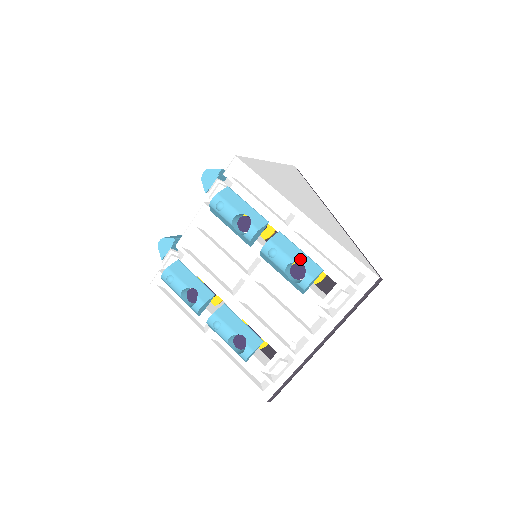
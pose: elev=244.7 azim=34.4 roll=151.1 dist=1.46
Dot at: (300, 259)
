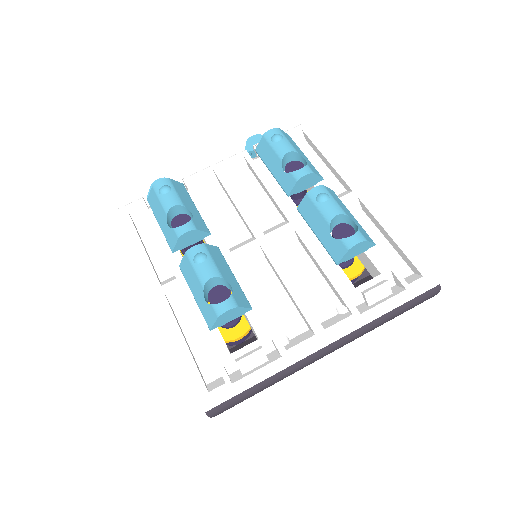
Dot at: (353, 219)
